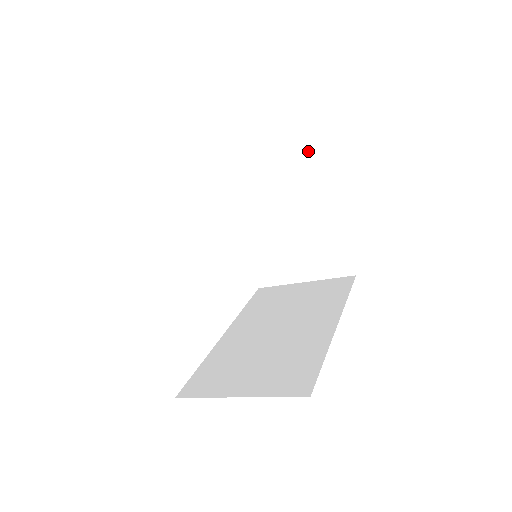
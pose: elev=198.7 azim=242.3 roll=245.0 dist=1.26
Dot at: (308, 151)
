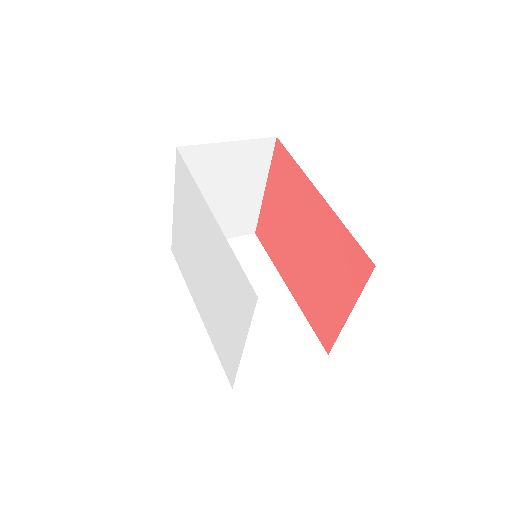
Dot at: (261, 144)
